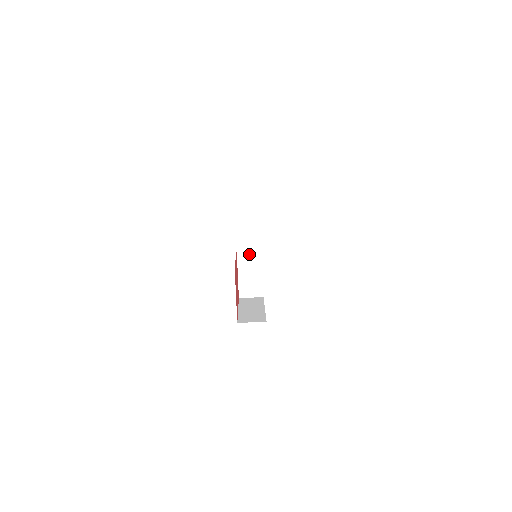
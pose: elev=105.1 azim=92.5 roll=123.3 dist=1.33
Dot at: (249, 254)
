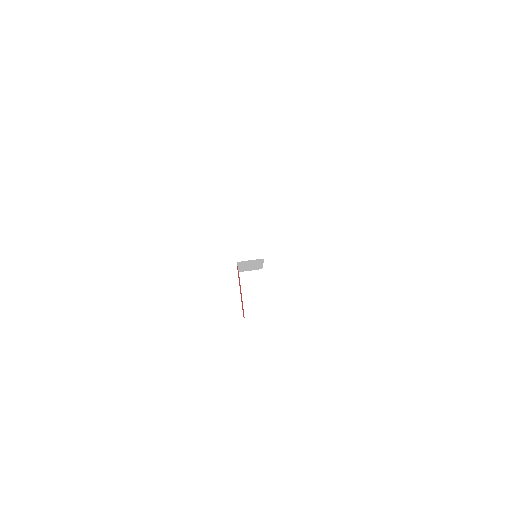
Dot at: (251, 274)
